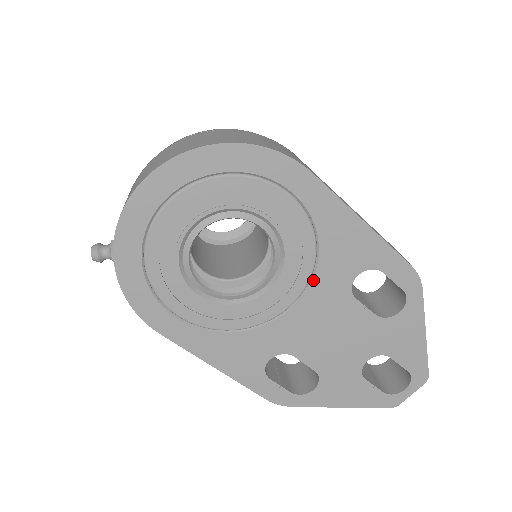
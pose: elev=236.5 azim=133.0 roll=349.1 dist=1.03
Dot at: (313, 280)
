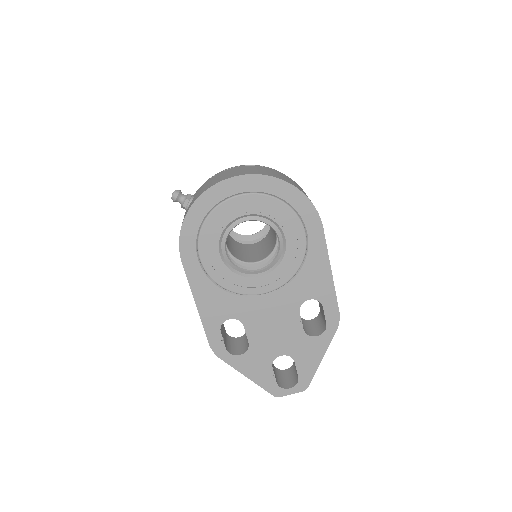
Dot at: (285, 287)
